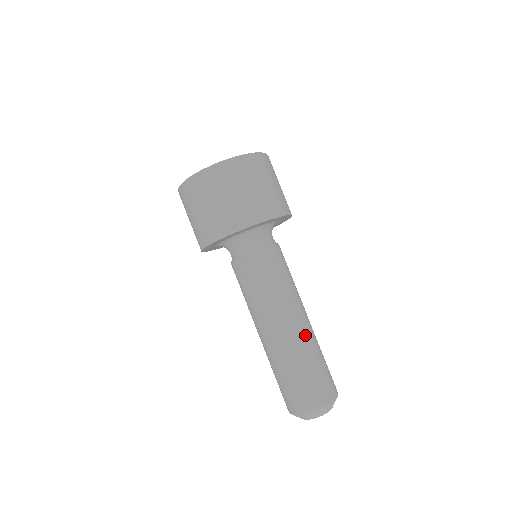
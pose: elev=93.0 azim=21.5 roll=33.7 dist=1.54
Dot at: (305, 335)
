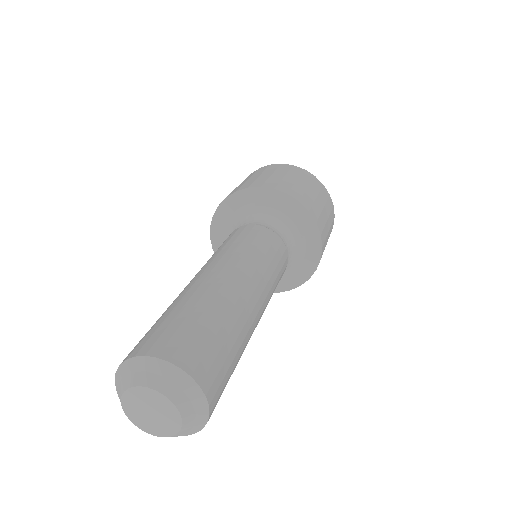
Dot at: (213, 285)
